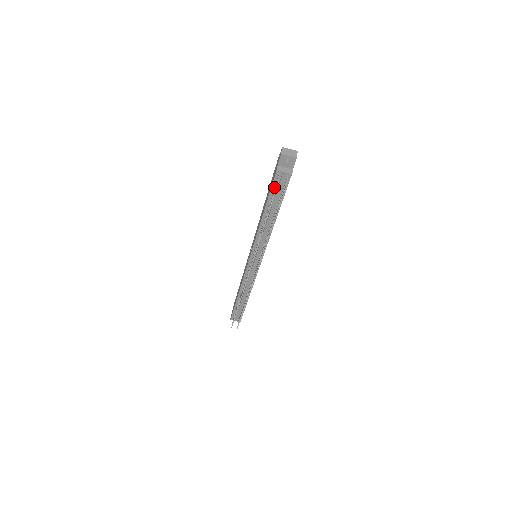
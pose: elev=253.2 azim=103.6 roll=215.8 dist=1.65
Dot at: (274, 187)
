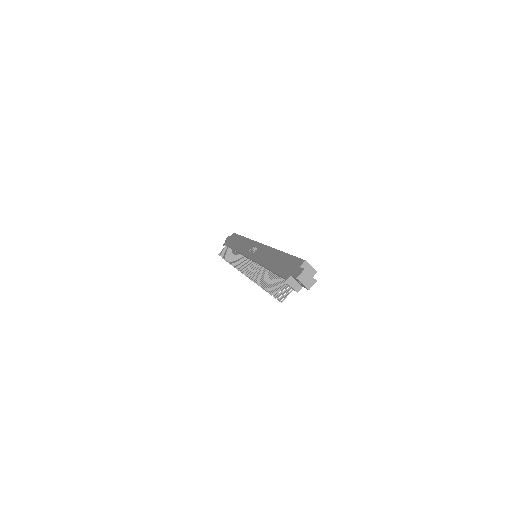
Dot at: (281, 277)
